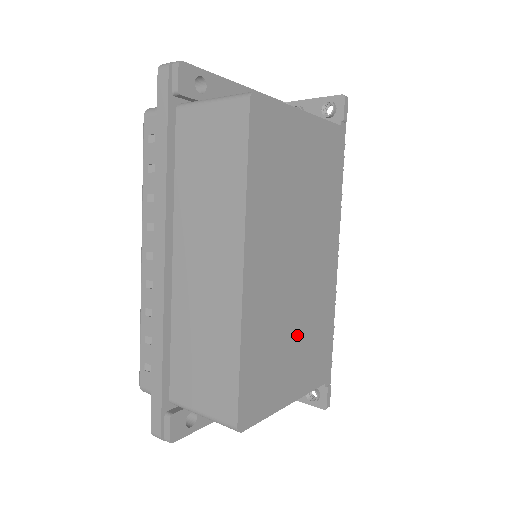
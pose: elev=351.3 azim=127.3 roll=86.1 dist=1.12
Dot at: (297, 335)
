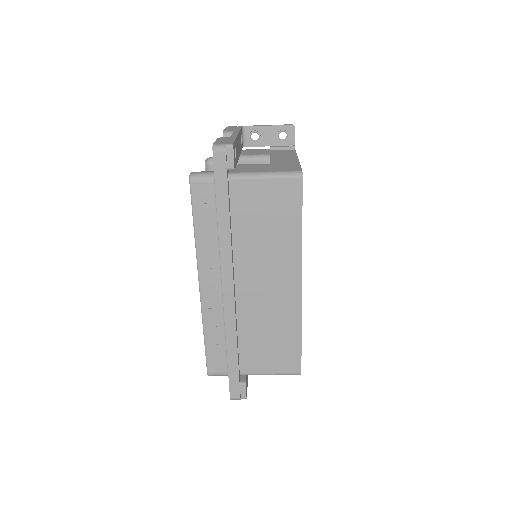
Dot at: occluded
